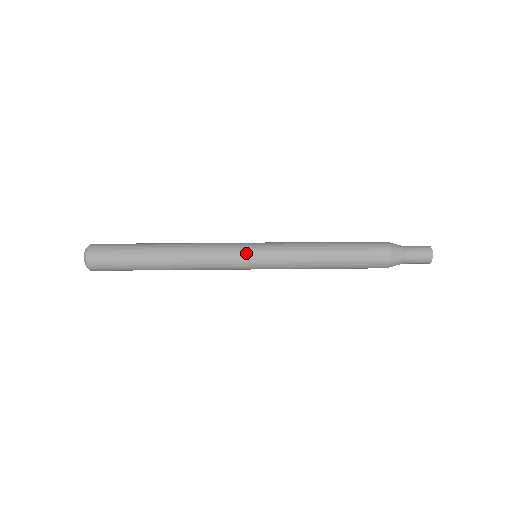
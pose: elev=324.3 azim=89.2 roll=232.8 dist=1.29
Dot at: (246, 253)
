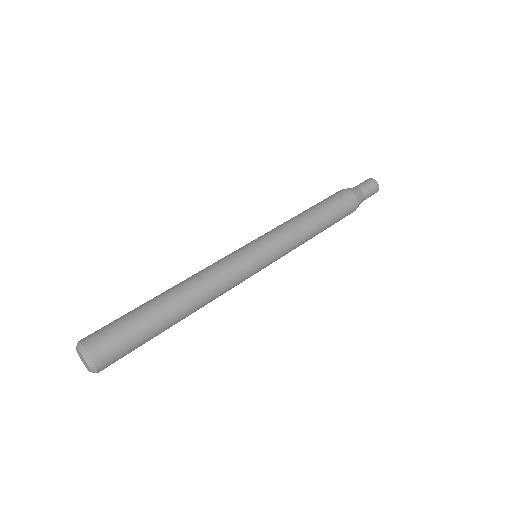
Dot at: (254, 257)
